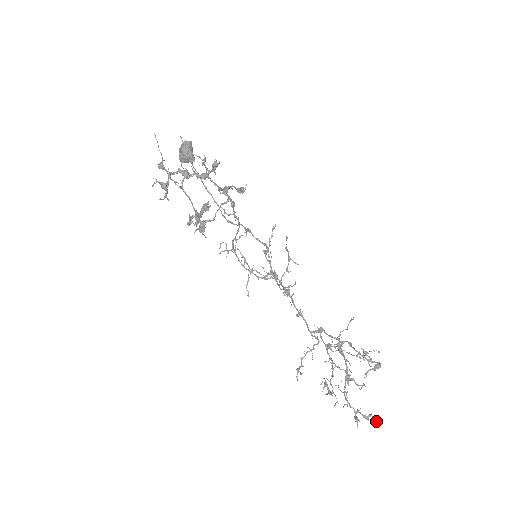
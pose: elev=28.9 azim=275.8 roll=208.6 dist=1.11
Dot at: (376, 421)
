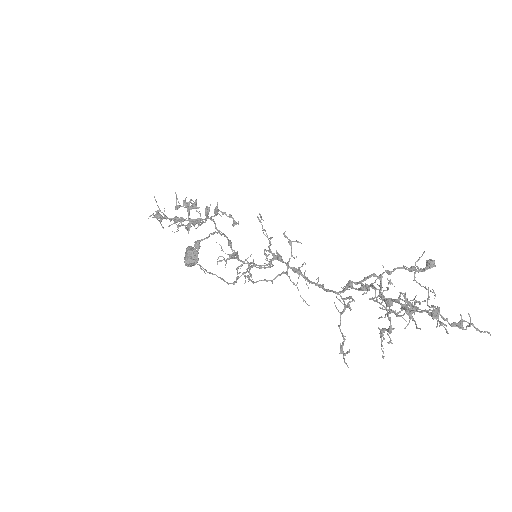
Dot at: occluded
